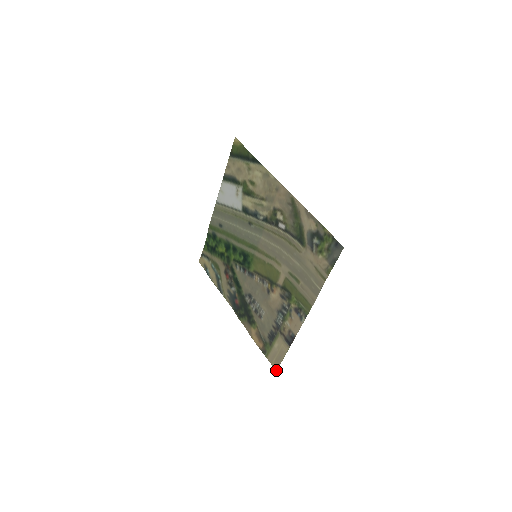
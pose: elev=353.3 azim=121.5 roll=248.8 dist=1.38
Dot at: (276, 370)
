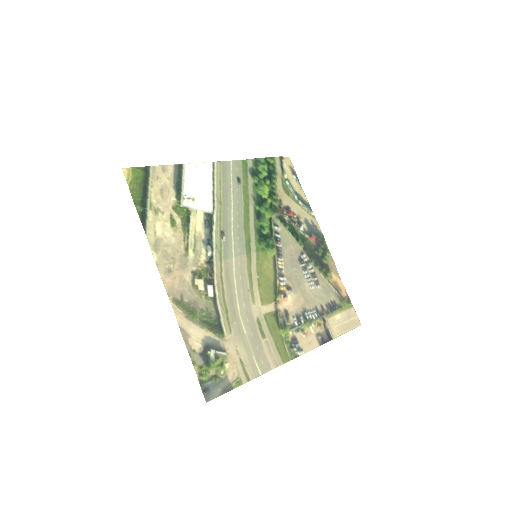
Dot at: (360, 324)
